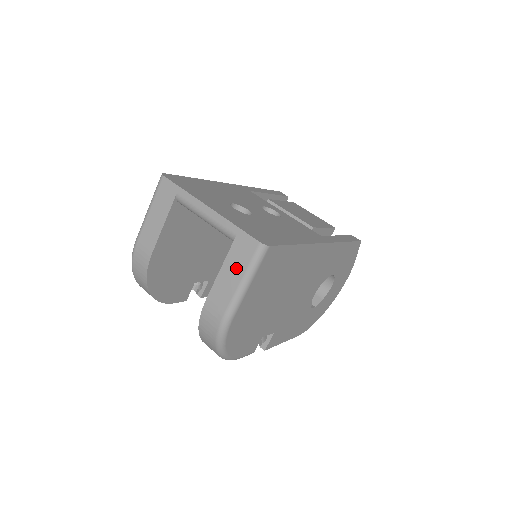
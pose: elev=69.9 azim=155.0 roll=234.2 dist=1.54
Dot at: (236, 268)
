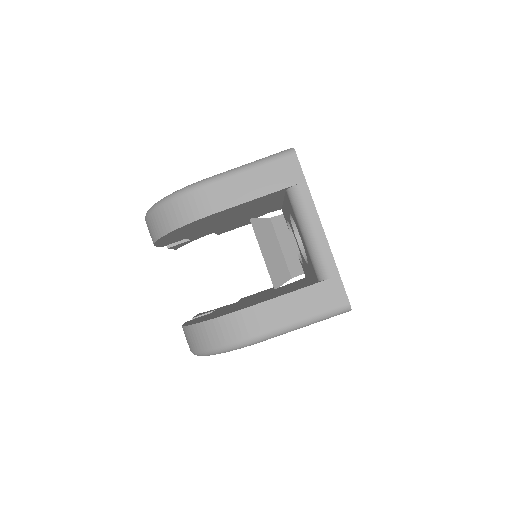
Dot at: (307, 305)
